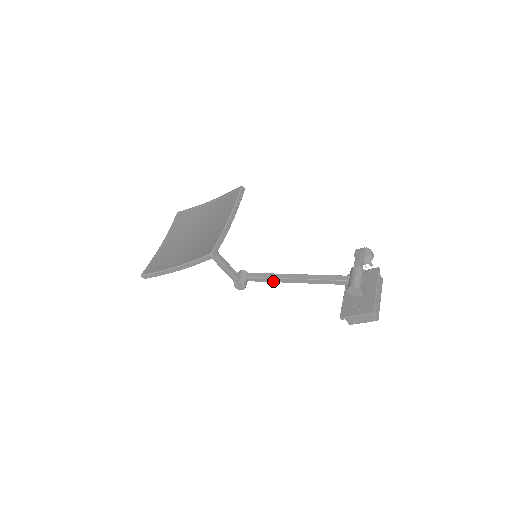
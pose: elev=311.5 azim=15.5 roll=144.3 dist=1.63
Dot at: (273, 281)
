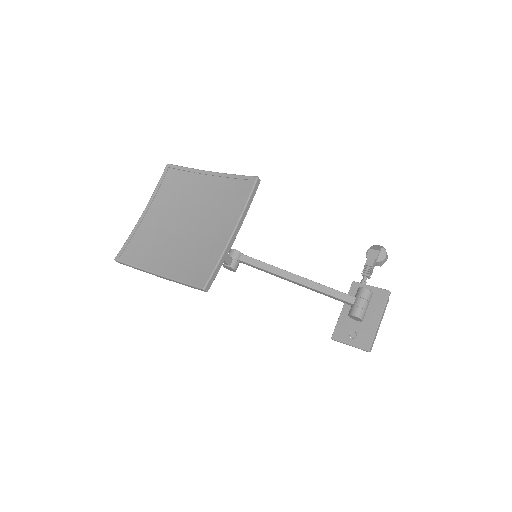
Dot at: occluded
